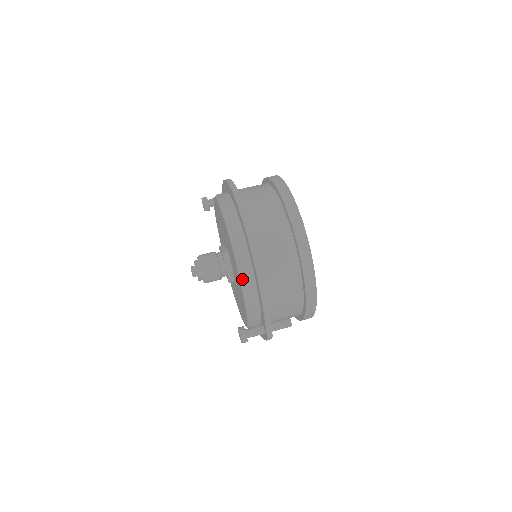
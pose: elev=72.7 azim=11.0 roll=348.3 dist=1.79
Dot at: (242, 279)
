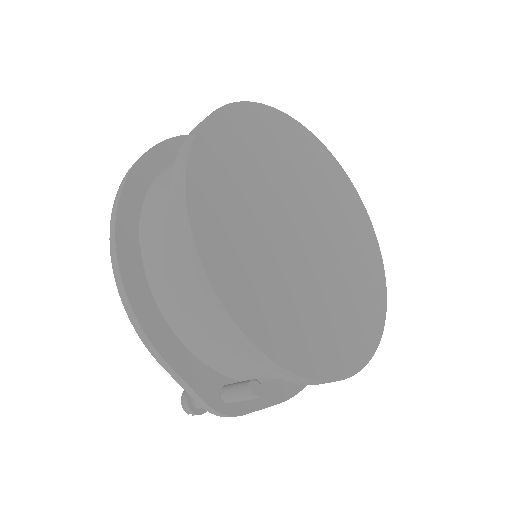
Dot at: occluded
